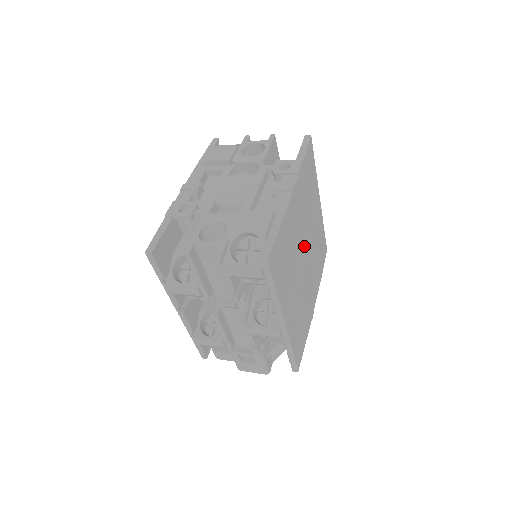
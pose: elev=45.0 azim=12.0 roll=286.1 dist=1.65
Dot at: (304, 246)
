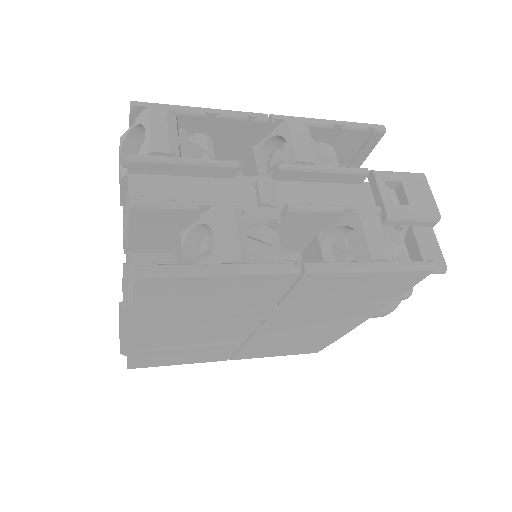
Dot at: (241, 330)
